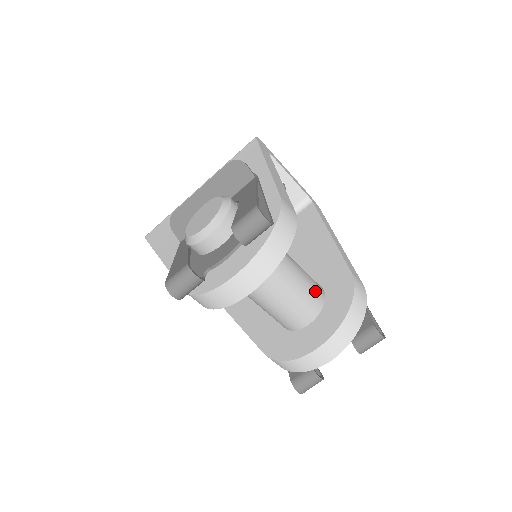
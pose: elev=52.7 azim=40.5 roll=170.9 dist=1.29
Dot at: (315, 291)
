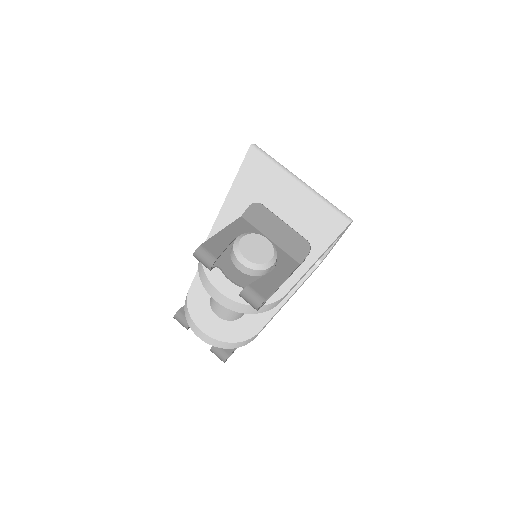
Dot at: (239, 315)
